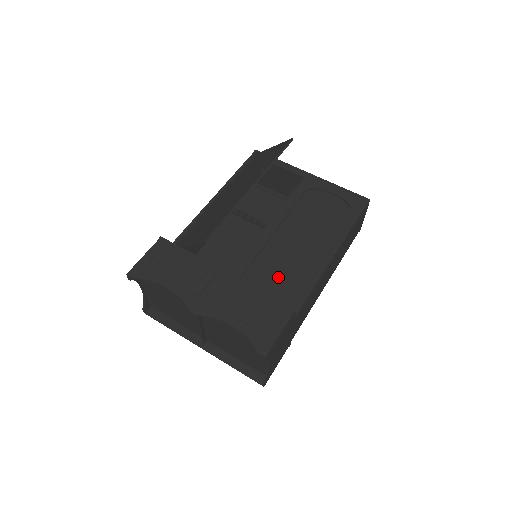
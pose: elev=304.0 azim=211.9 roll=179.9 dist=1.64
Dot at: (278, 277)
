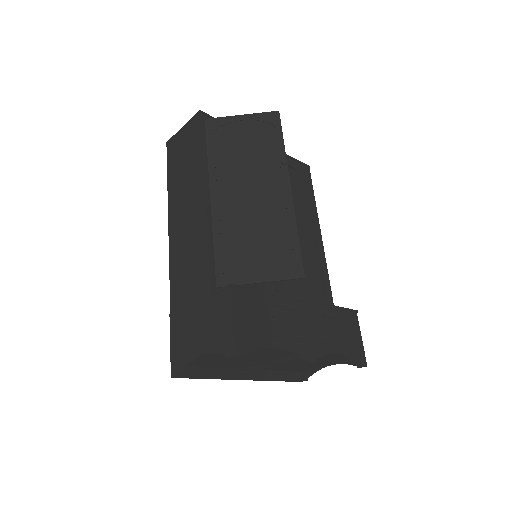
Dot at: (306, 278)
